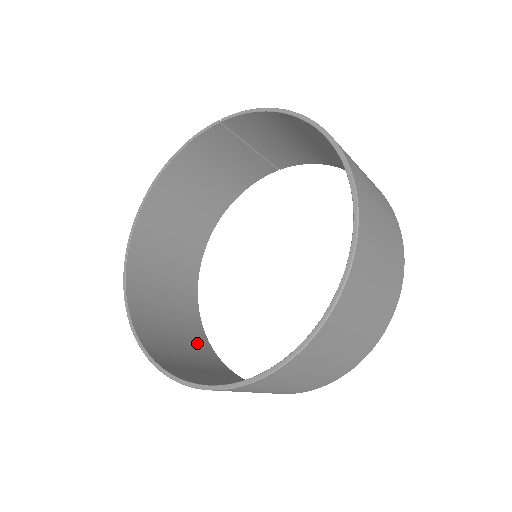
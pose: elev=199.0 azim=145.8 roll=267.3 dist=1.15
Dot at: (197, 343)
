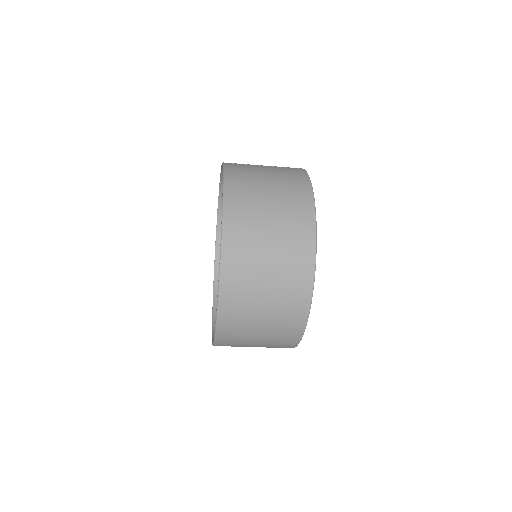
Dot at: occluded
